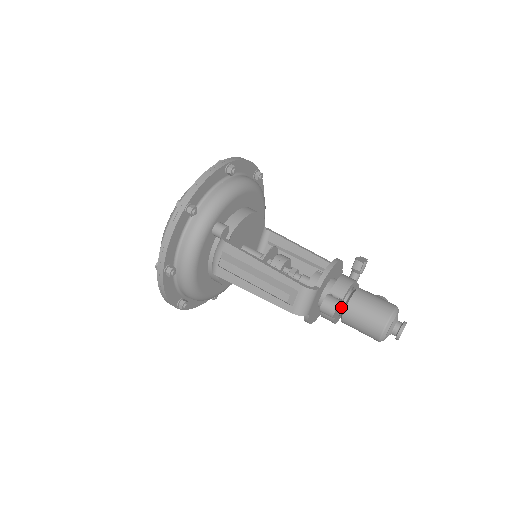
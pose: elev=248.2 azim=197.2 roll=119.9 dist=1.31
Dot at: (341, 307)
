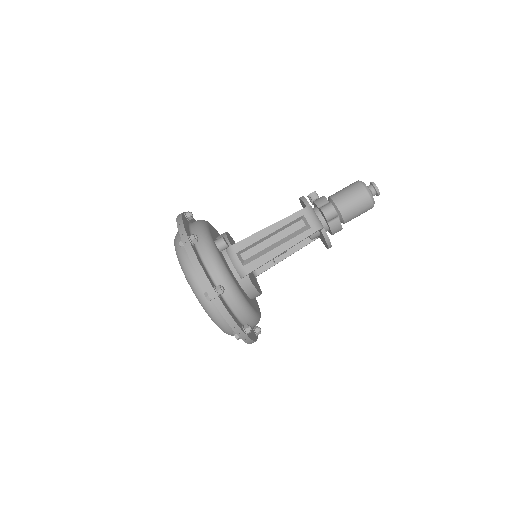
Dot at: occluded
